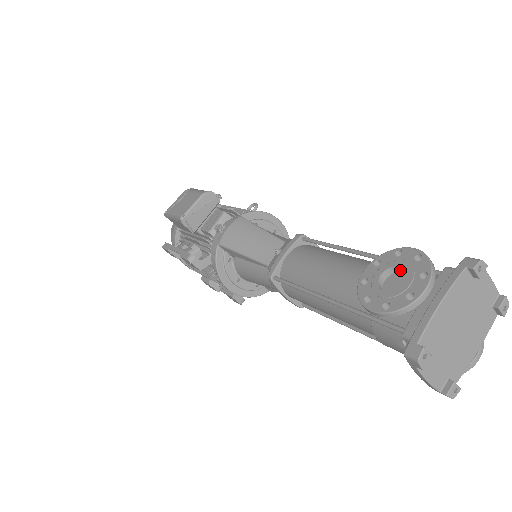
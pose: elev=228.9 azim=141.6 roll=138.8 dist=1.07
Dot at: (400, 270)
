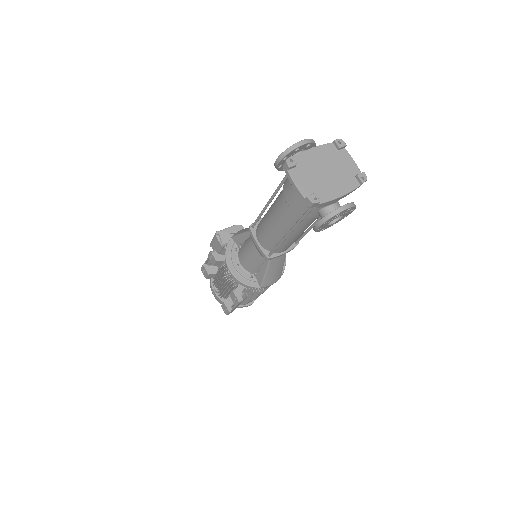
Dot at: occluded
